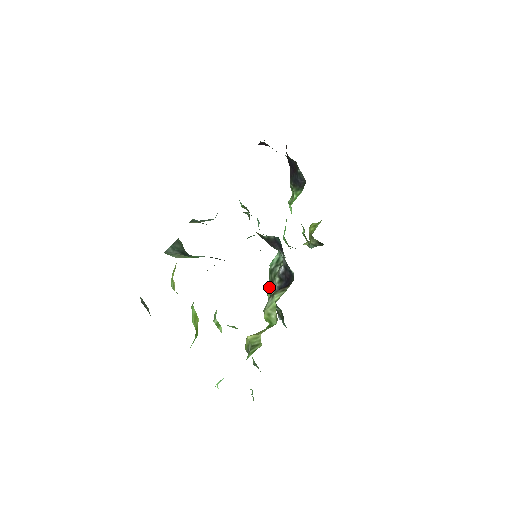
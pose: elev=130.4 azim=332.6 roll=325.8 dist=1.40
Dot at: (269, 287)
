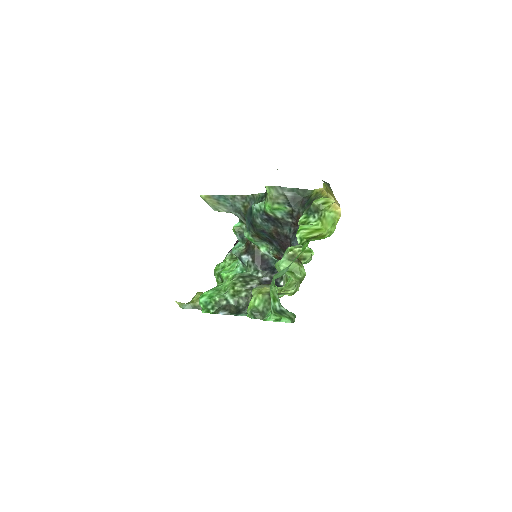
Dot at: (237, 284)
